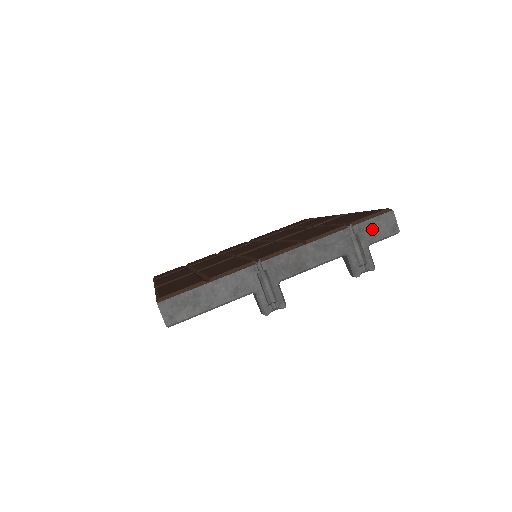
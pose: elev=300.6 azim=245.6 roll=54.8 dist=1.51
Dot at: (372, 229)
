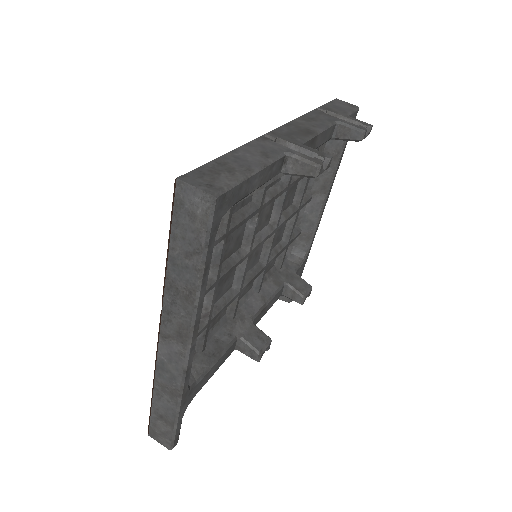
Dot at: (335, 108)
